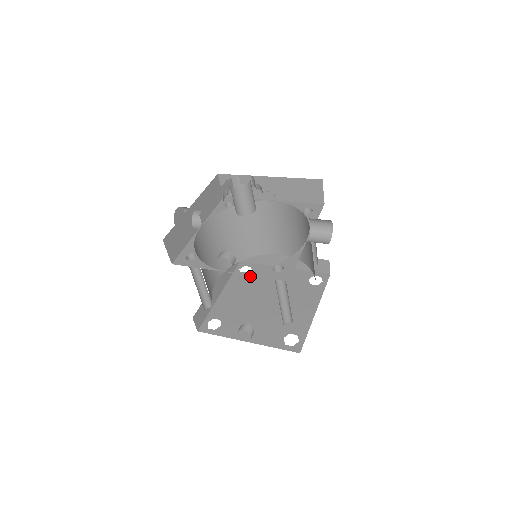
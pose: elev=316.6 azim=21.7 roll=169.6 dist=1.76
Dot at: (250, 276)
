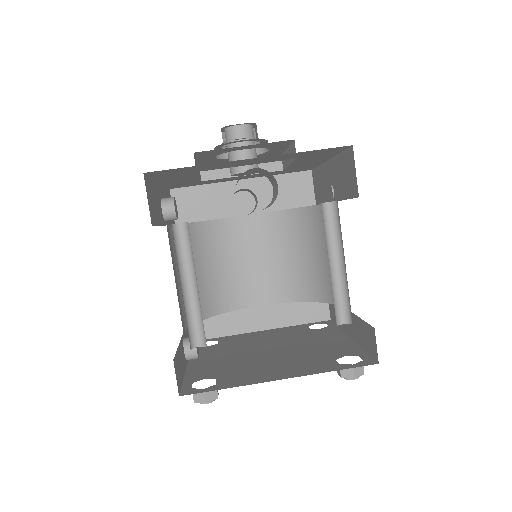
Dot at: (310, 330)
